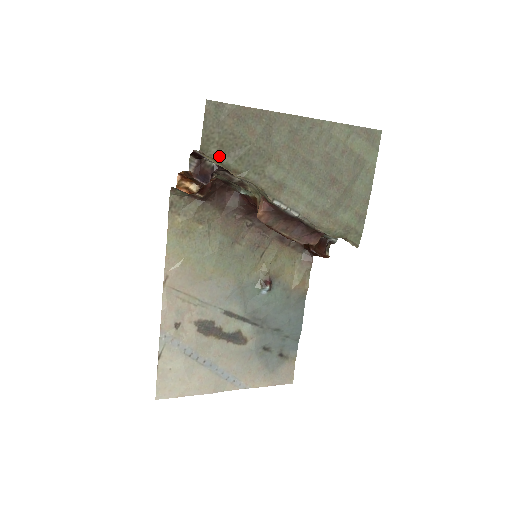
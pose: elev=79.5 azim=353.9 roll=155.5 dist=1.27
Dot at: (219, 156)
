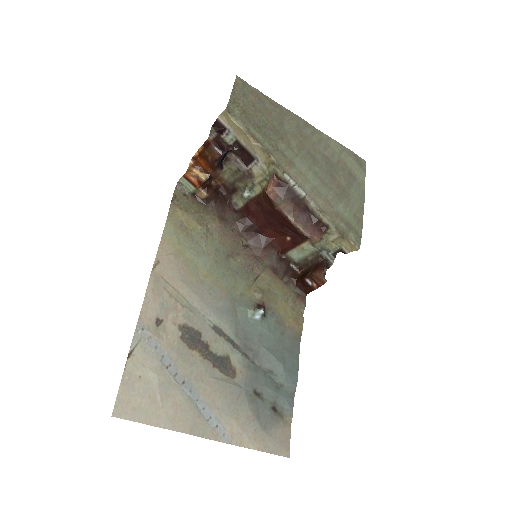
Dot at: (242, 118)
